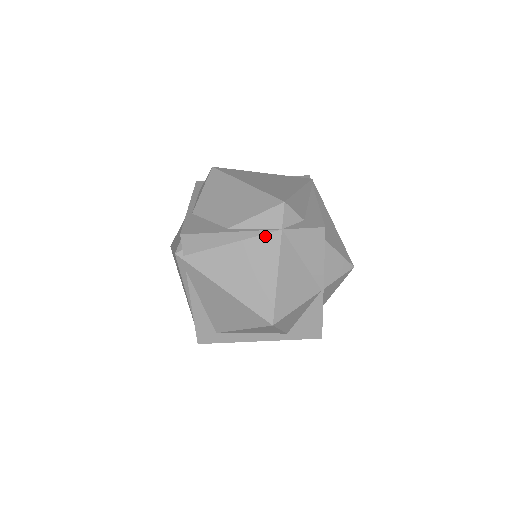
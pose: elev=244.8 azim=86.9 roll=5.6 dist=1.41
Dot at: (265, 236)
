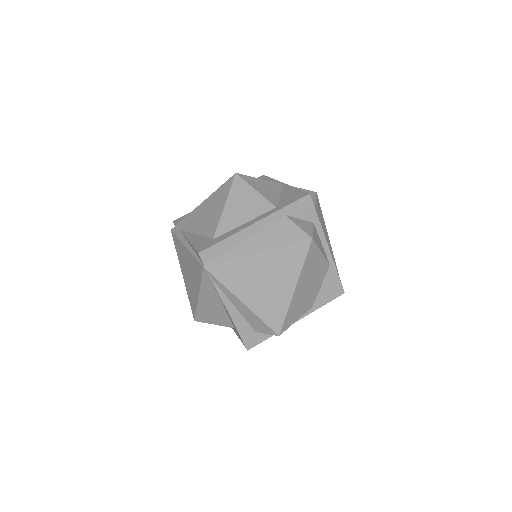
Dot at: occluded
